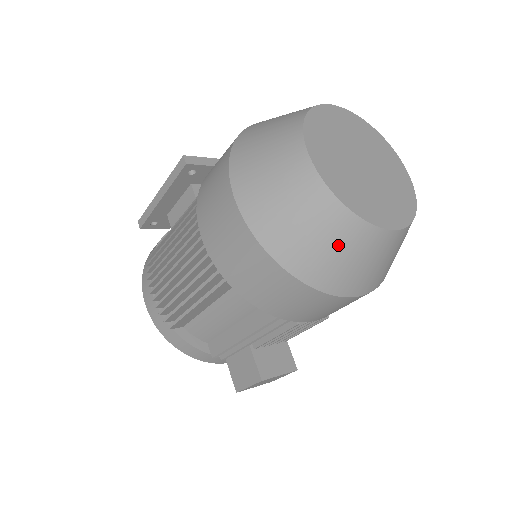
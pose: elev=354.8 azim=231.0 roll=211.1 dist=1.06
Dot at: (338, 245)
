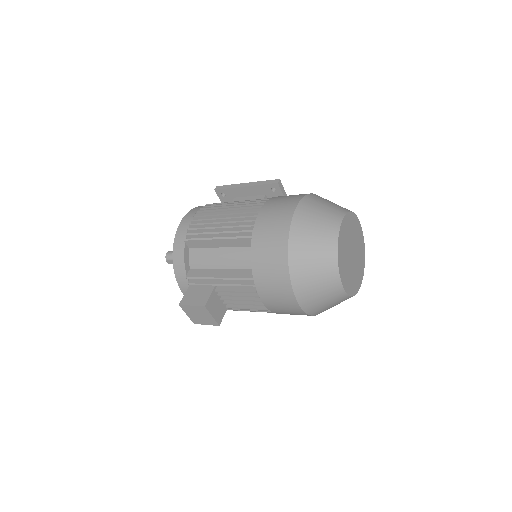
Dot at: (318, 265)
